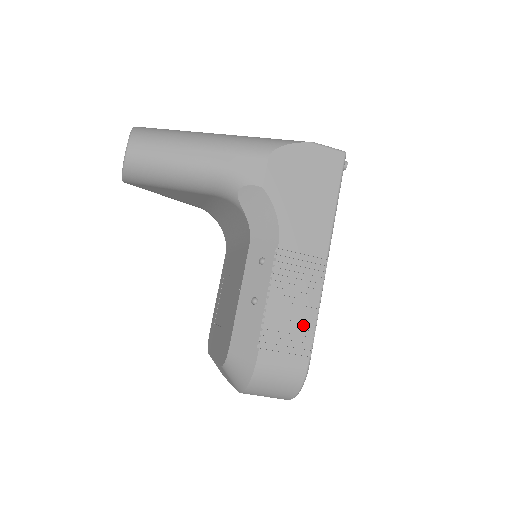
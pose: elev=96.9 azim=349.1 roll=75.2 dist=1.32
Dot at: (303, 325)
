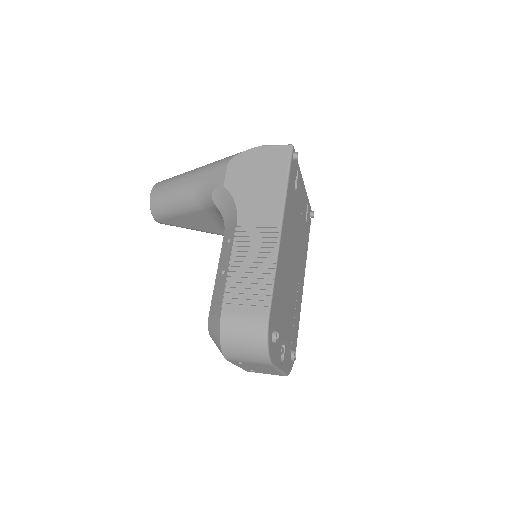
Dot at: (261, 284)
